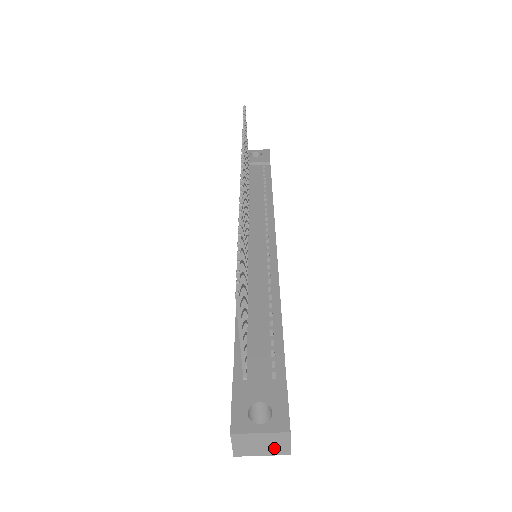
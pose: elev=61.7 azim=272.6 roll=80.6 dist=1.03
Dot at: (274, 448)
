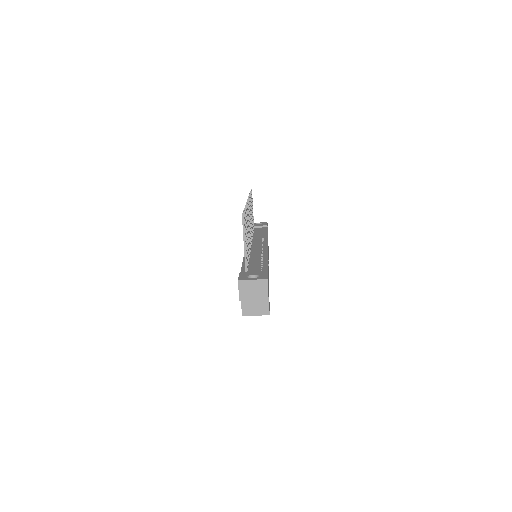
Dot at: (260, 293)
